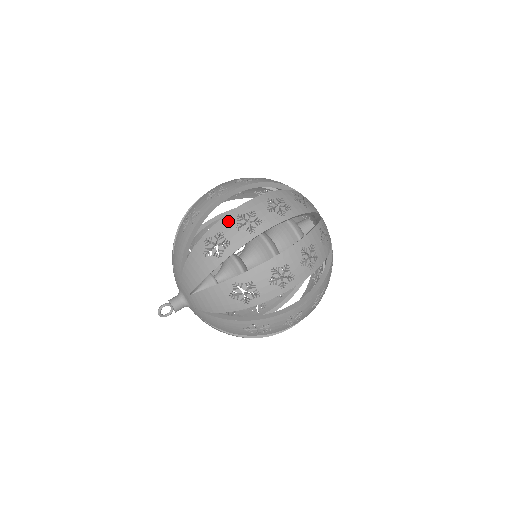
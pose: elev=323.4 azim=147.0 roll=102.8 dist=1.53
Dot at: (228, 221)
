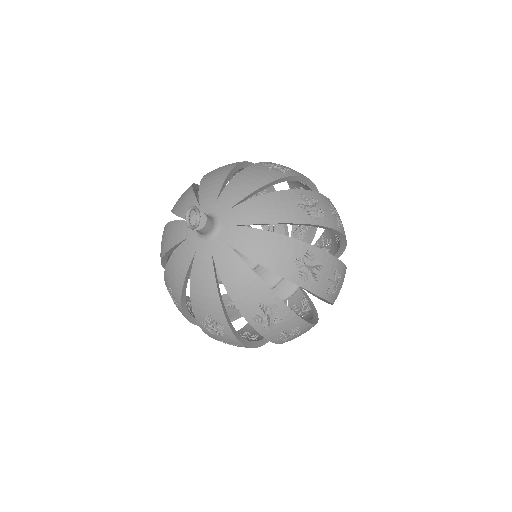
Dot at: occluded
